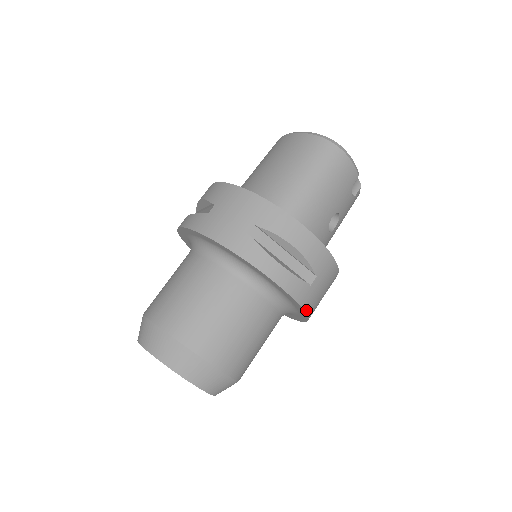
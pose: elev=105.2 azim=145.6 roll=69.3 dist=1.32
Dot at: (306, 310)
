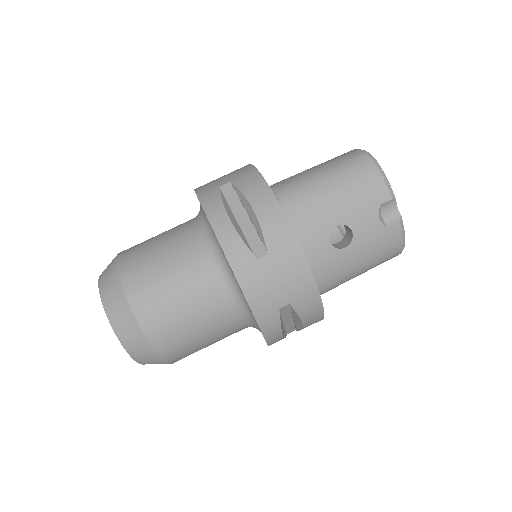
Dot at: (245, 290)
